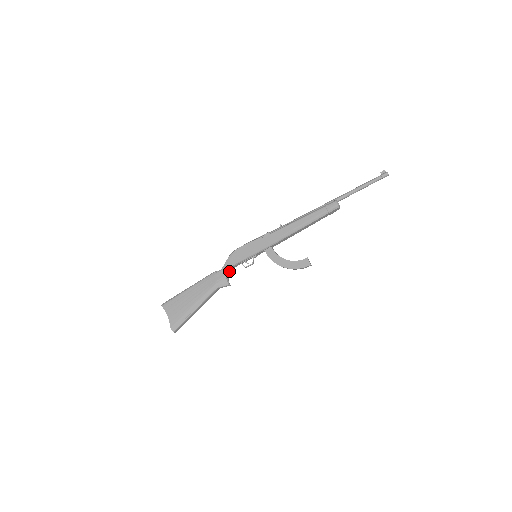
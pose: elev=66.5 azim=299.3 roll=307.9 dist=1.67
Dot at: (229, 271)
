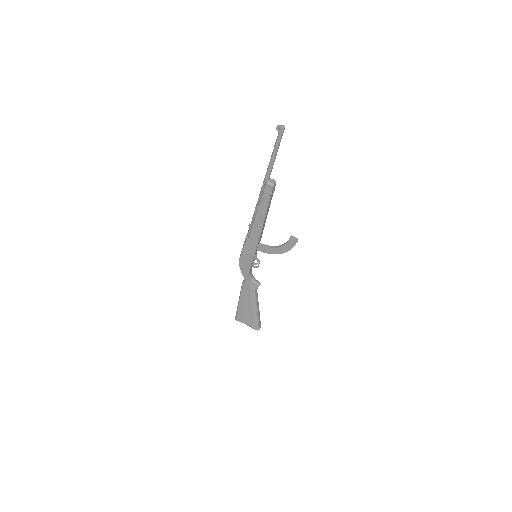
Dot at: (250, 276)
